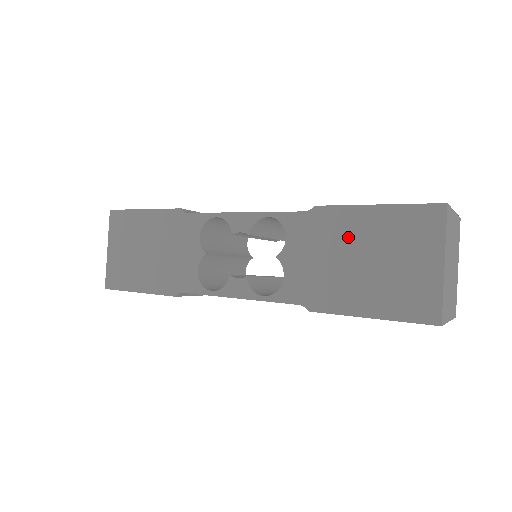
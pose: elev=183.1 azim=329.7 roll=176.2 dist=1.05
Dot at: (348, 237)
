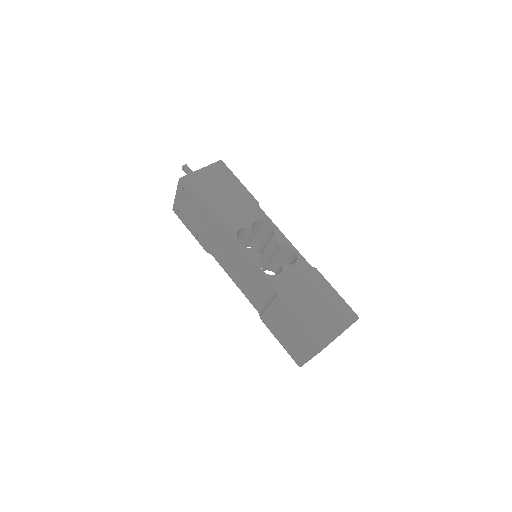
Dot at: (318, 290)
